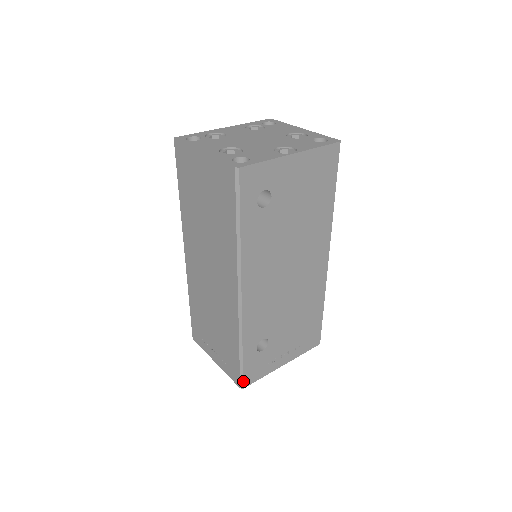
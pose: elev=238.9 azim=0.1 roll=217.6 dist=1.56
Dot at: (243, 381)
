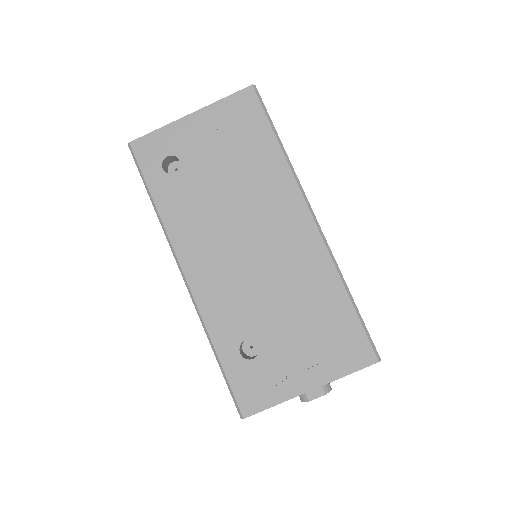
Dot at: (238, 405)
